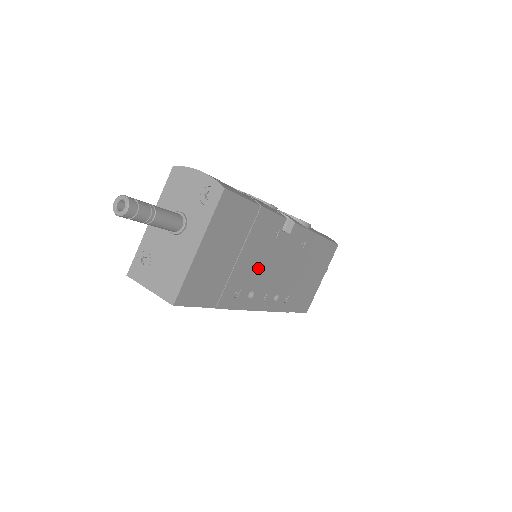
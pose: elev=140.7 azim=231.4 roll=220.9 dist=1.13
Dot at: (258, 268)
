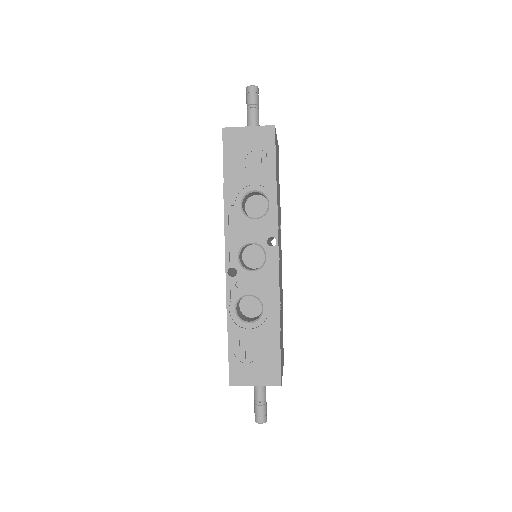
Dot at: (279, 223)
